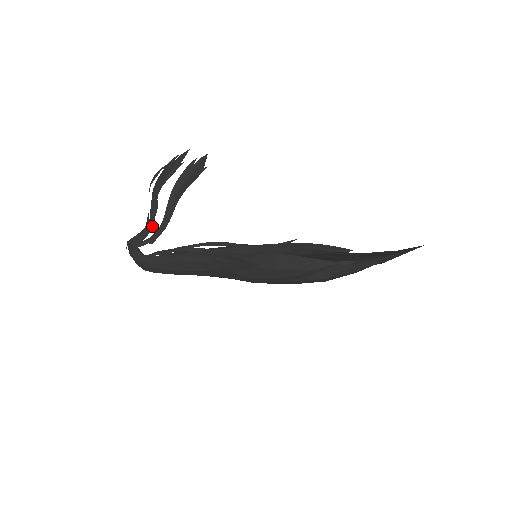
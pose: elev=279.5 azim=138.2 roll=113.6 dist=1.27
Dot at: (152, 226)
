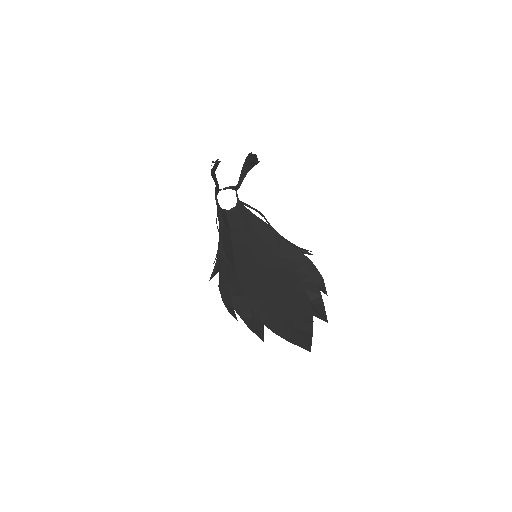
Dot at: (218, 190)
